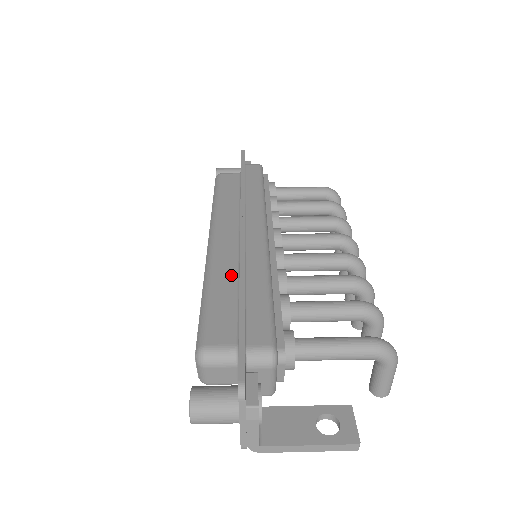
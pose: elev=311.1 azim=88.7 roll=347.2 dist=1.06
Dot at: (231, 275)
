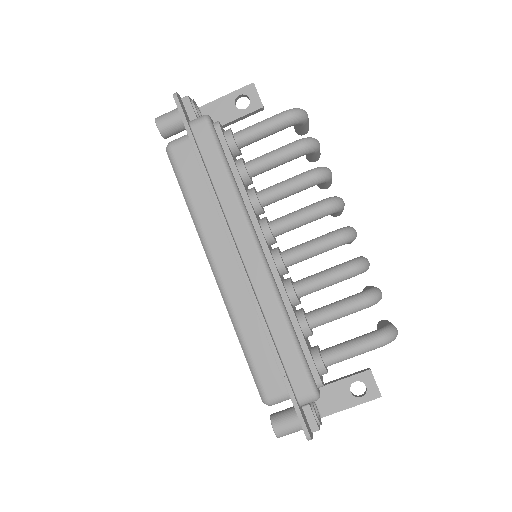
Dot at: (254, 319)
